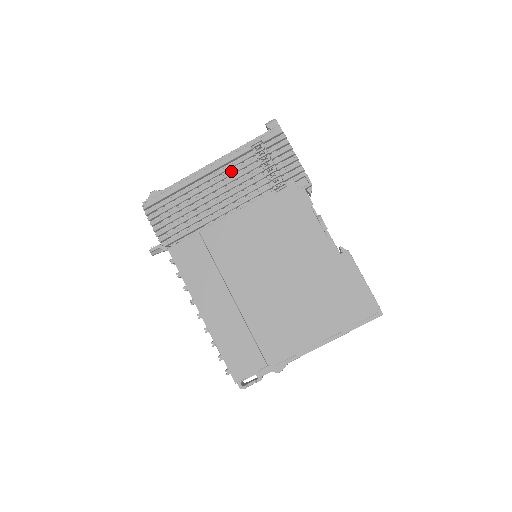
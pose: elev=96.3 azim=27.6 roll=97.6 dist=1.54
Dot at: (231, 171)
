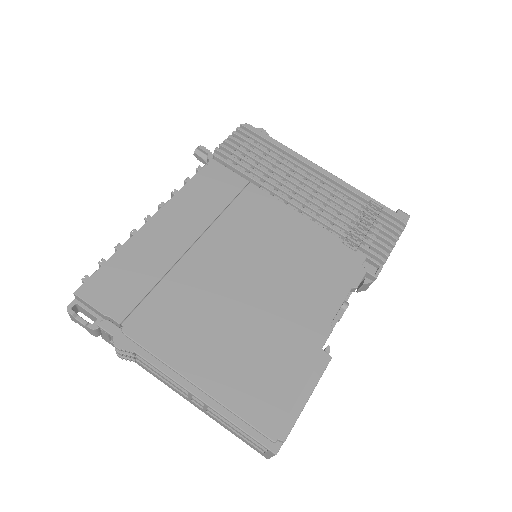
Dot at: (333, 190)
